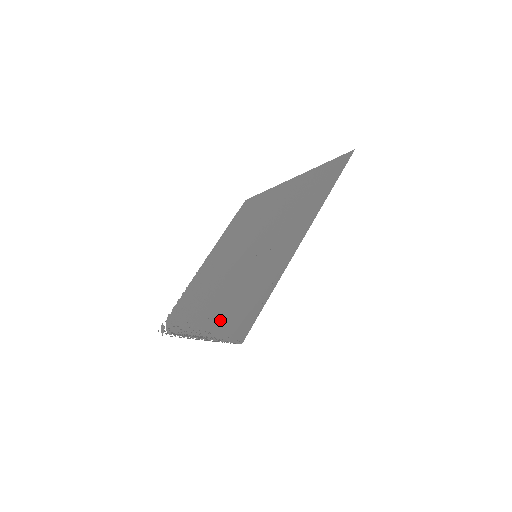
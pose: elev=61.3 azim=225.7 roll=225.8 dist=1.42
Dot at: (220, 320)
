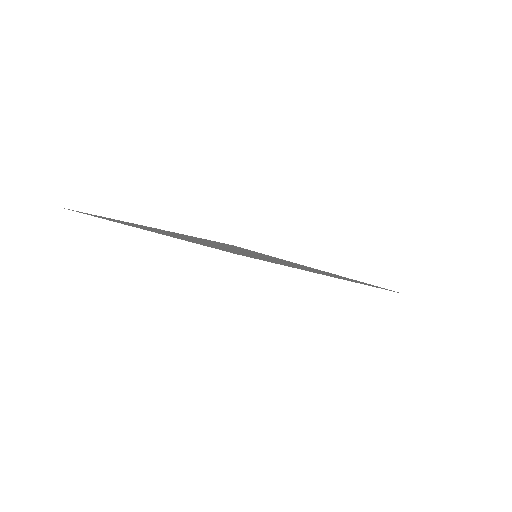
Dot at: occluded
